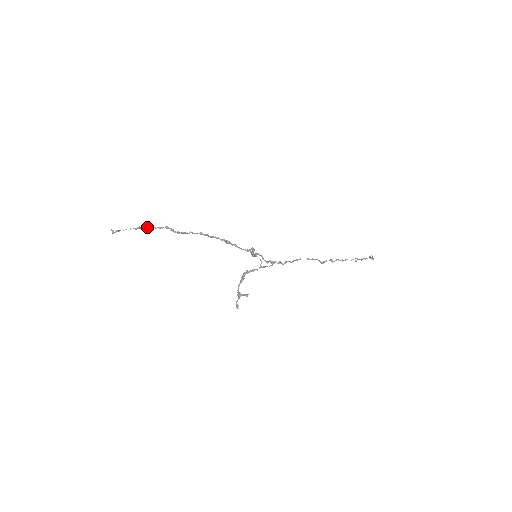
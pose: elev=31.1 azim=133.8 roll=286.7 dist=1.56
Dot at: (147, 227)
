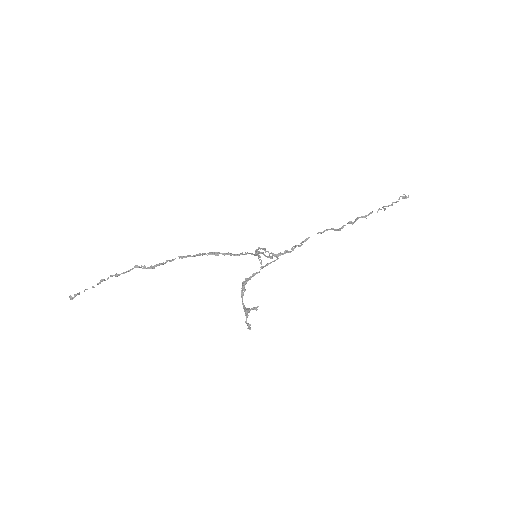
Dot at: occluded
